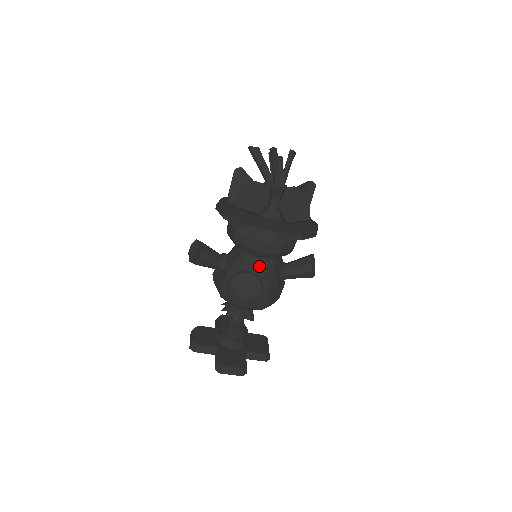
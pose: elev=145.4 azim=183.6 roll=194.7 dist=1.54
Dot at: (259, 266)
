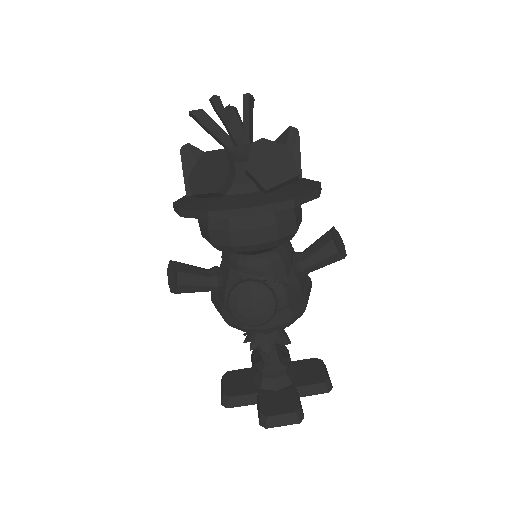
Dot at: (259, 267)
